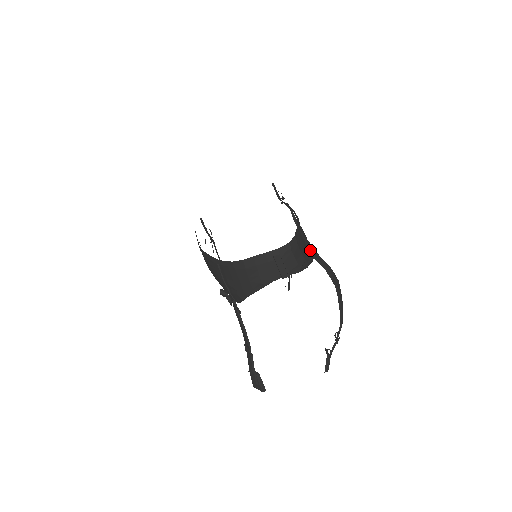
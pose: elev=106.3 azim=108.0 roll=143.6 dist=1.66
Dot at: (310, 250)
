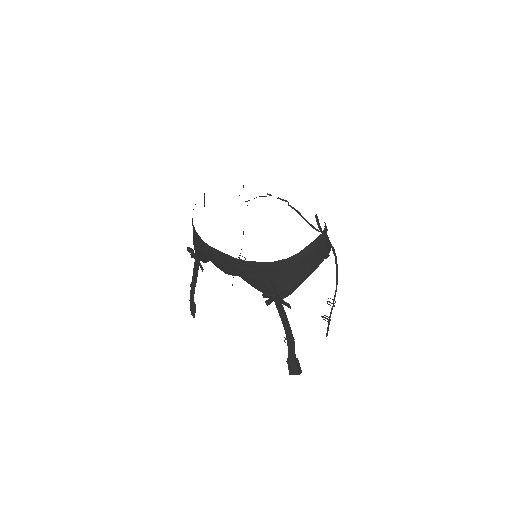
Dot at: (322, 231)
